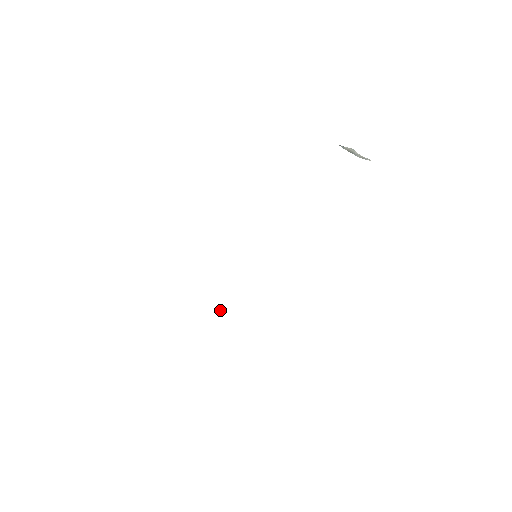
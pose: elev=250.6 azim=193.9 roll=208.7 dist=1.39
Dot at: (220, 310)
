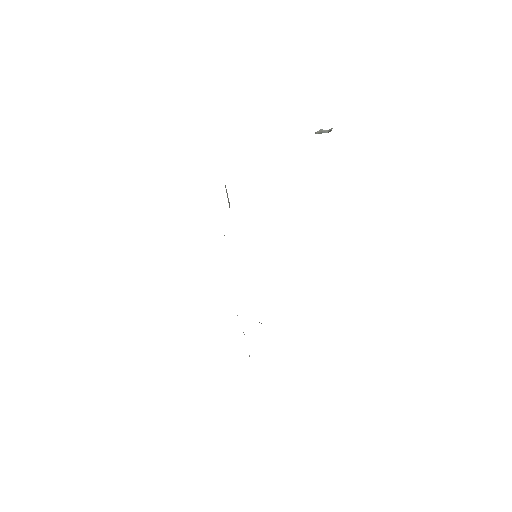
Dot at: occluded
